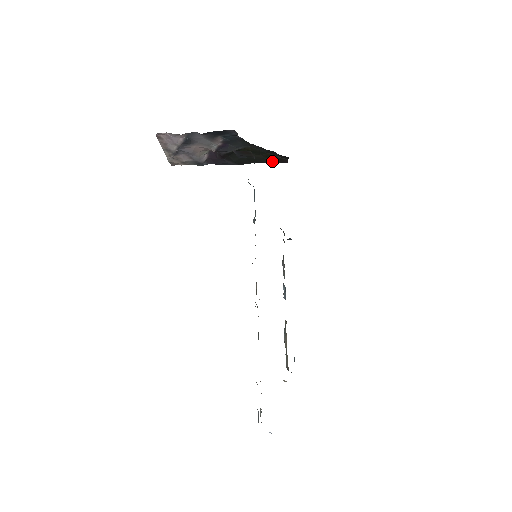
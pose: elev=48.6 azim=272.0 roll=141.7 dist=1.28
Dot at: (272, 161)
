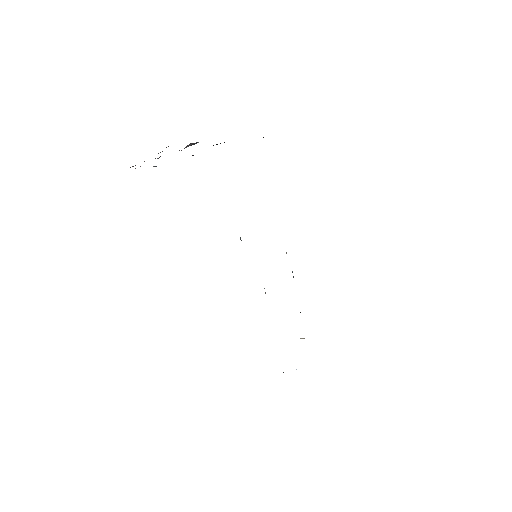
Dot at: occluded
